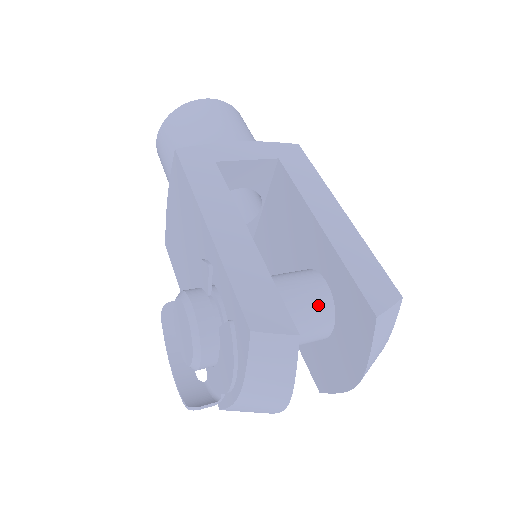
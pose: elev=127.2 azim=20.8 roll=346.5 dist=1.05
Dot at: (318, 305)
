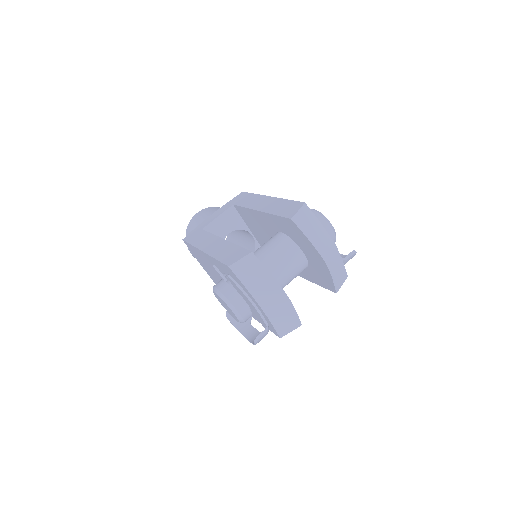
Dot at: (281, 244)
